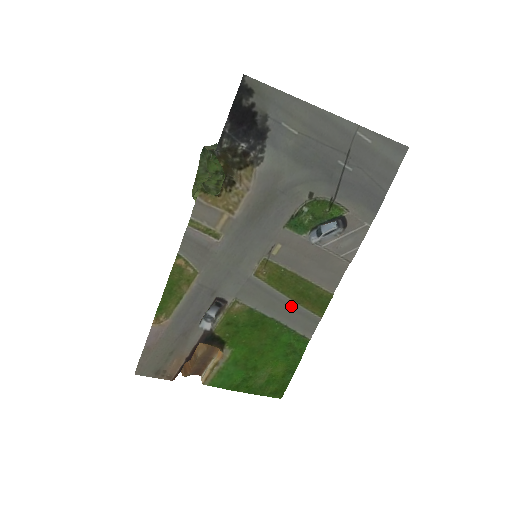
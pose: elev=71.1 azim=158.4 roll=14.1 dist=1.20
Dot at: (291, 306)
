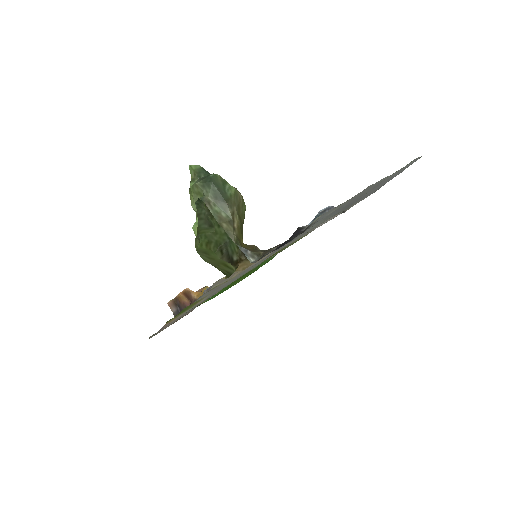
Dot at: occluded
